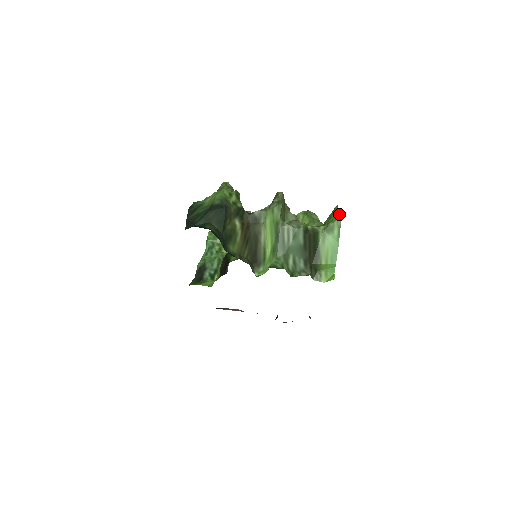
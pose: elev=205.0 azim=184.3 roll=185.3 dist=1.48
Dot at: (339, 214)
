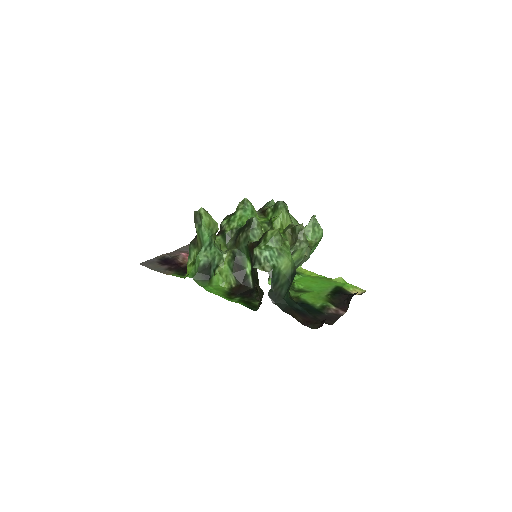
Dot at: (322, 231)
